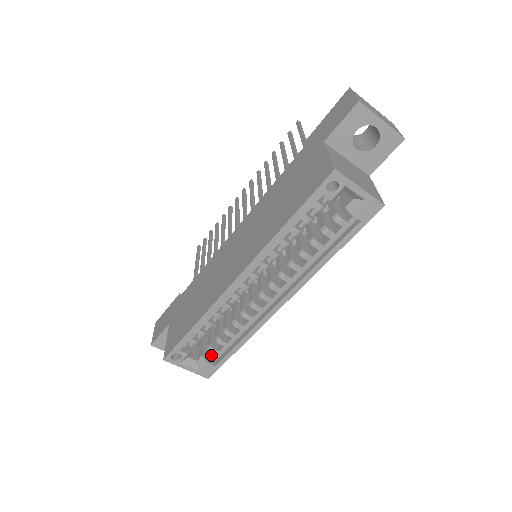
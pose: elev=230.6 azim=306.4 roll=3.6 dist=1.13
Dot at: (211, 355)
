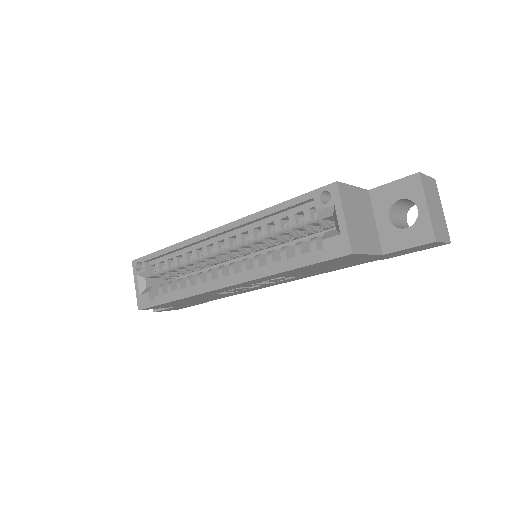
Dot at: occluded
